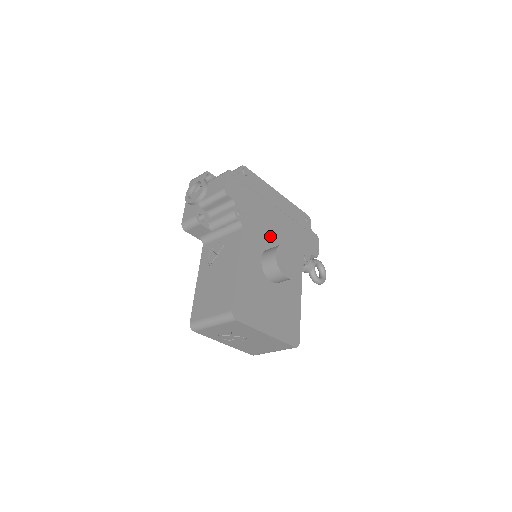
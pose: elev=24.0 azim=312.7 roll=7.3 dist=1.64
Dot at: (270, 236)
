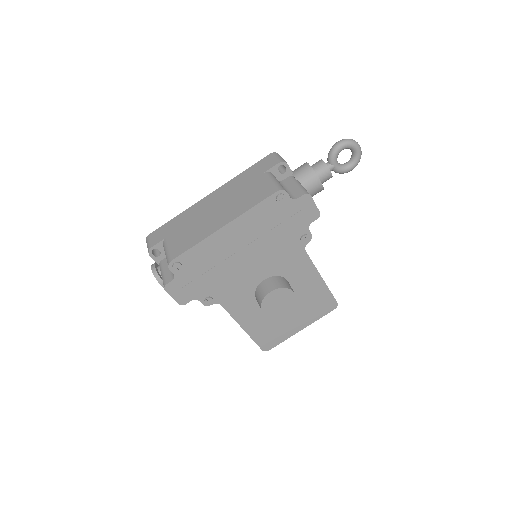
Dot at: (250, 275)
